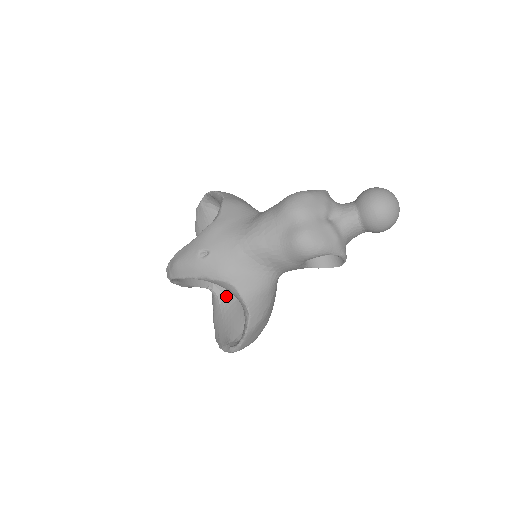
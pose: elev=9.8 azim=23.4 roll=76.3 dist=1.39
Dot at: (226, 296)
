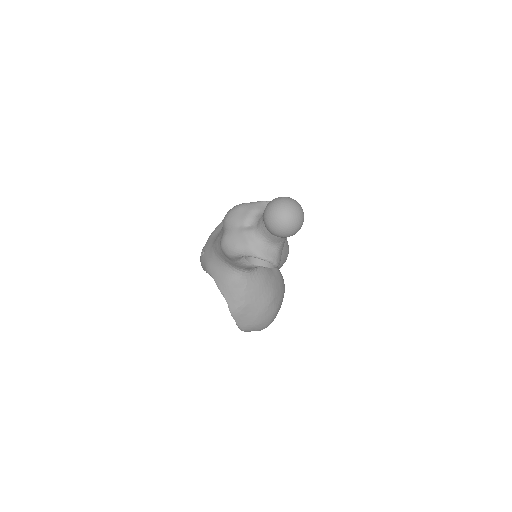
Dot at: occluded
